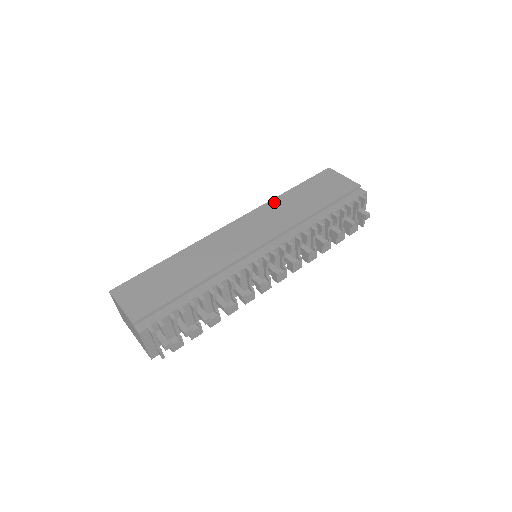
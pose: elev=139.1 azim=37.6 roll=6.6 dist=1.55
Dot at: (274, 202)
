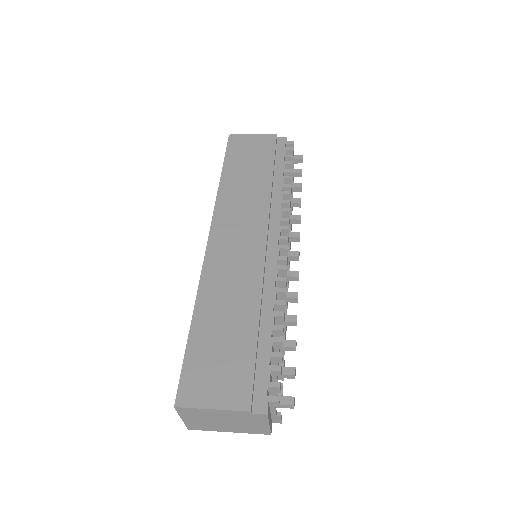
Dot at: (223, 194)
